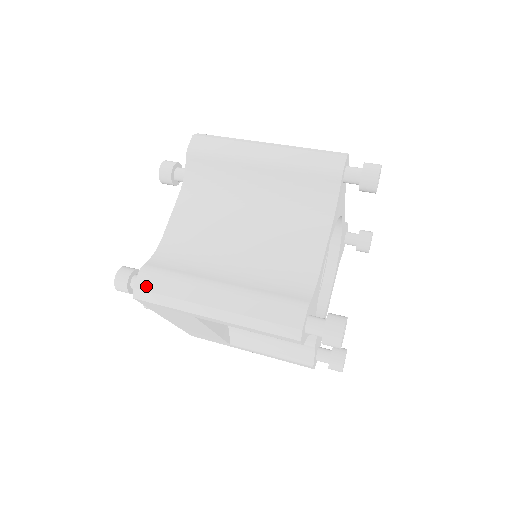
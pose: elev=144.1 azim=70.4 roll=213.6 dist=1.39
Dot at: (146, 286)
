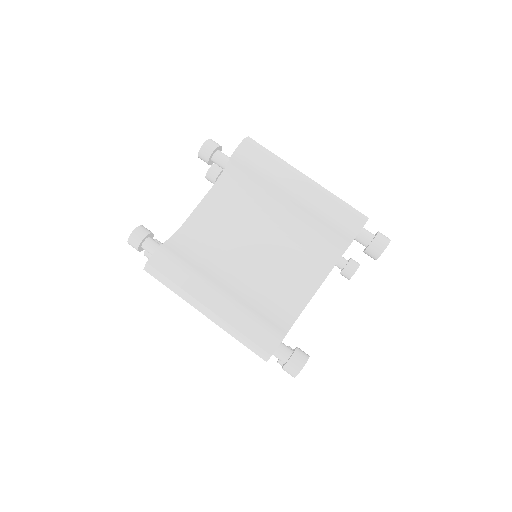
Dot at: (158, 266)
